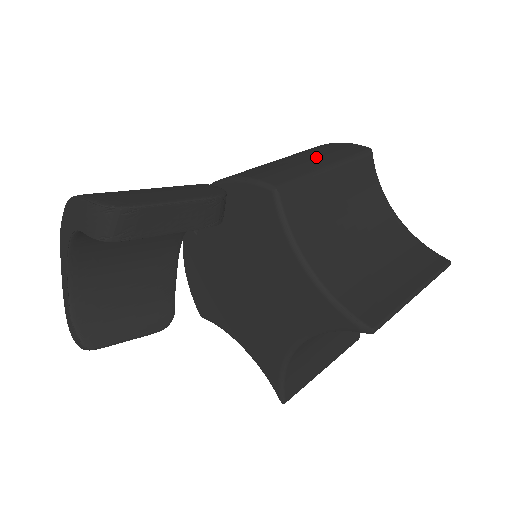
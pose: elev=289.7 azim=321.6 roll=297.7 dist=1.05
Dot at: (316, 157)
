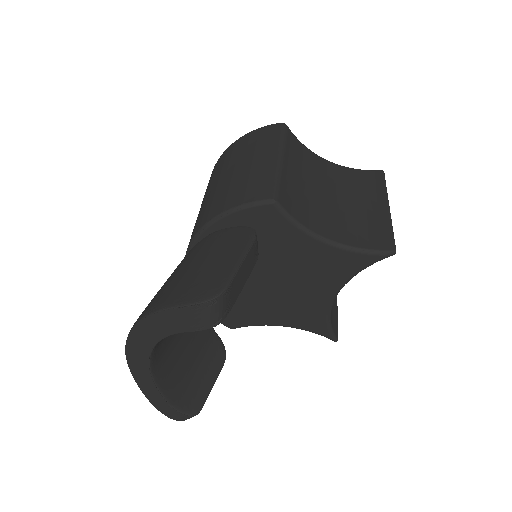
Dot at: (260, 155)
